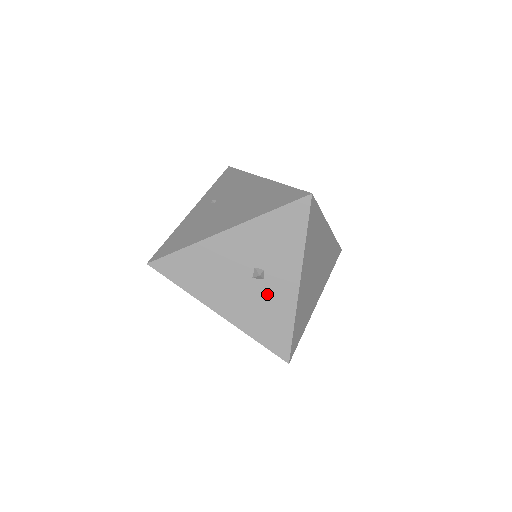
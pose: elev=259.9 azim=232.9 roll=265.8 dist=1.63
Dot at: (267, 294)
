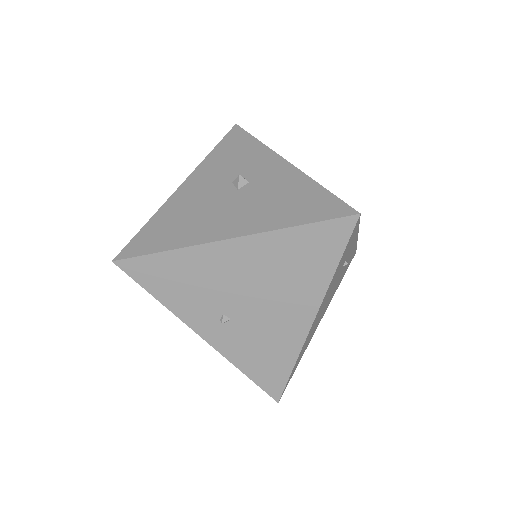
Dot at: (264, 188)
